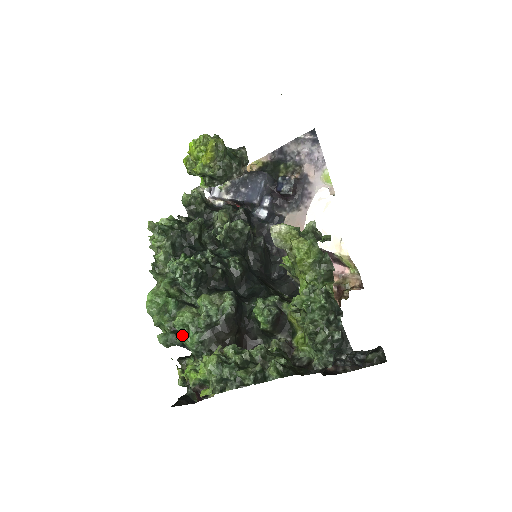
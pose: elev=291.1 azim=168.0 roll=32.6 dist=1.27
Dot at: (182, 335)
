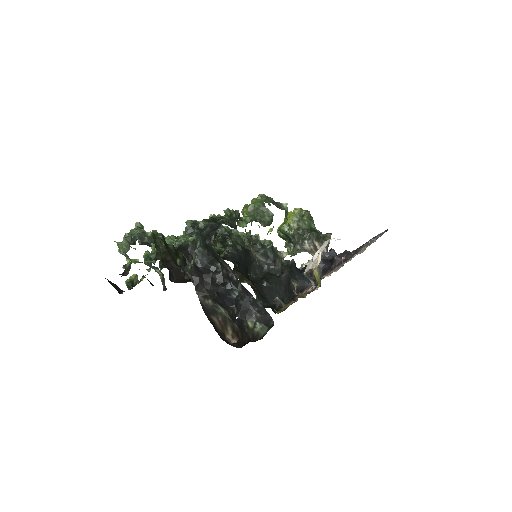
Dot at: occluded
